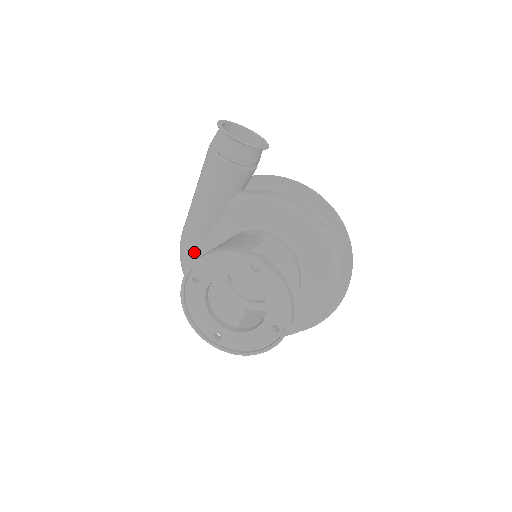
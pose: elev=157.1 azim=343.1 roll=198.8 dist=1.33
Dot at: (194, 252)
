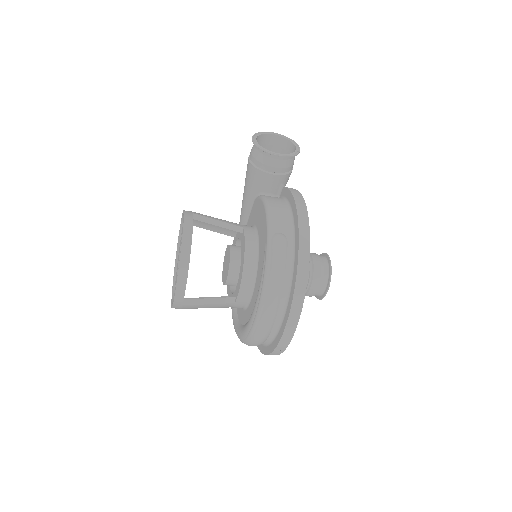
Dot at: occluded
